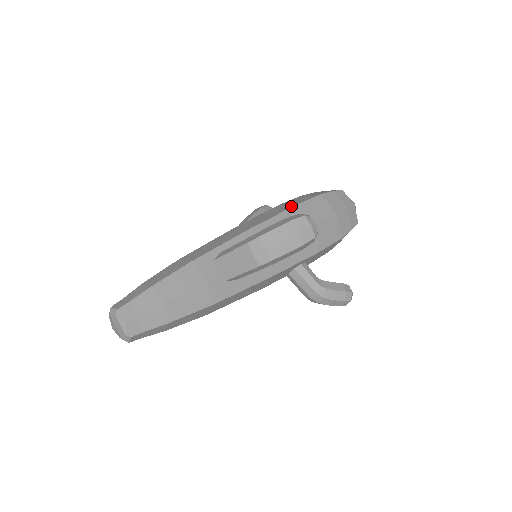
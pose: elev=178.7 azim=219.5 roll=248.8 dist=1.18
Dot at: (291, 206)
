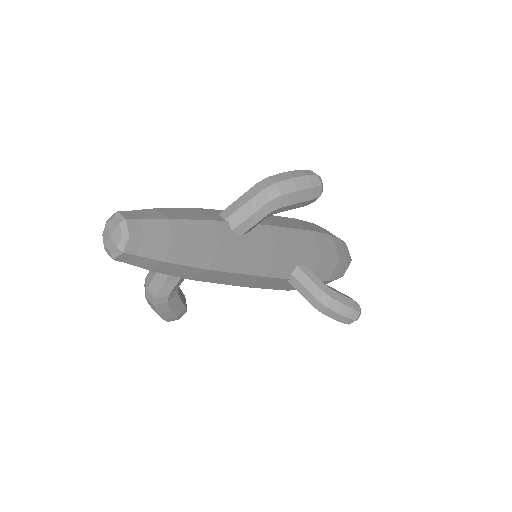
Dot at: occluded
